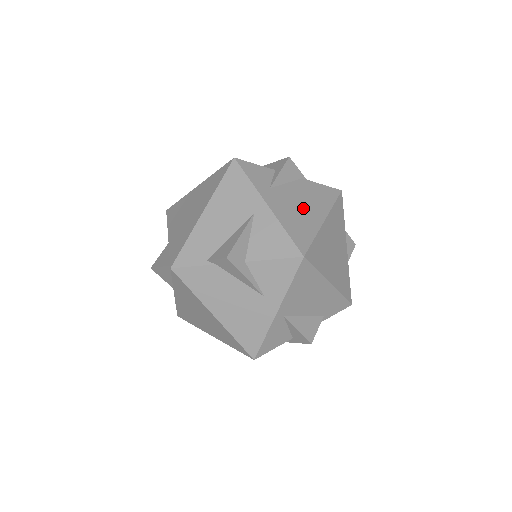
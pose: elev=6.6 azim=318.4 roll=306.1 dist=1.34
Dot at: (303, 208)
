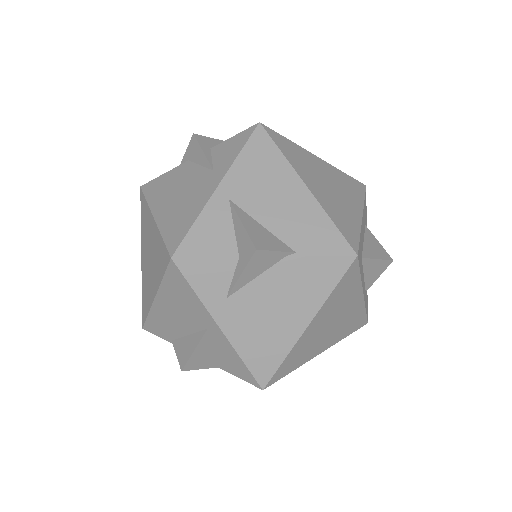
Dot at: (276, 317)
